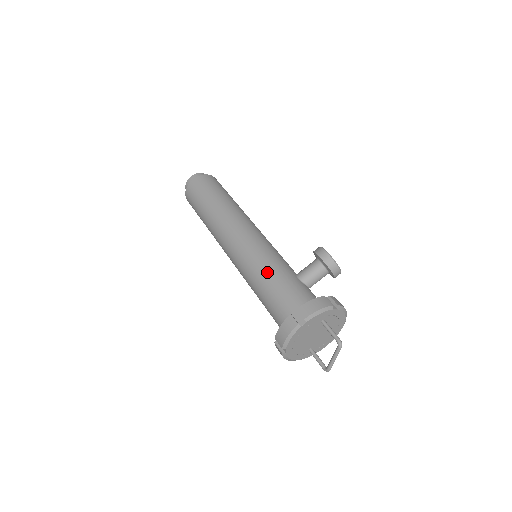
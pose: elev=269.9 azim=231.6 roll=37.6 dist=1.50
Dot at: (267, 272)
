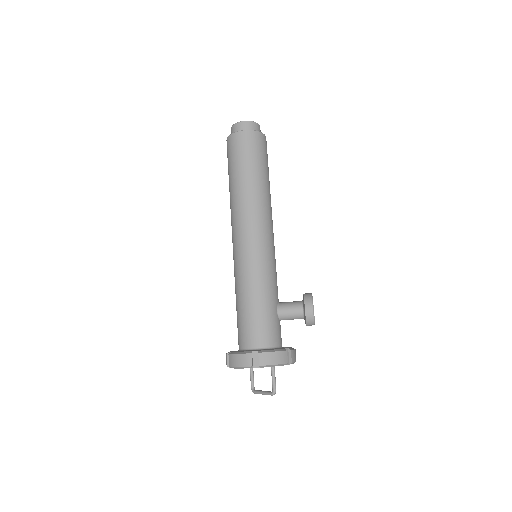
Dot at: (255, 292)
